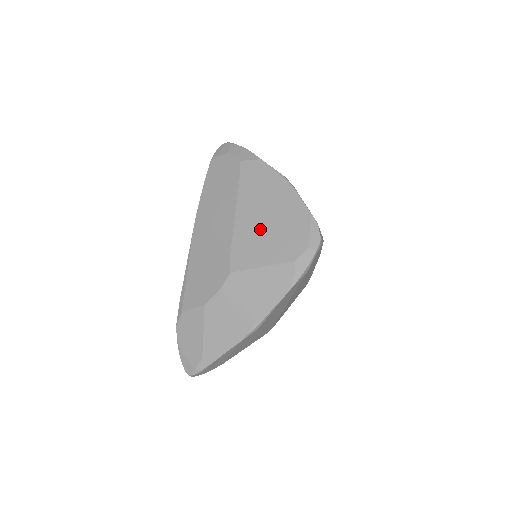
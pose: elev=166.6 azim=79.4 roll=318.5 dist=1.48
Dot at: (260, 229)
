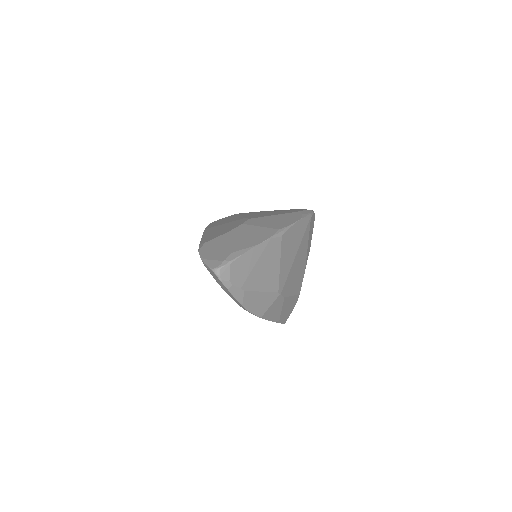
Dot at: (265, 213)
